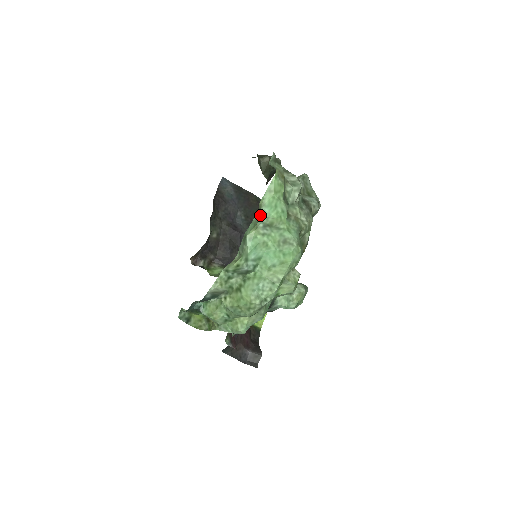
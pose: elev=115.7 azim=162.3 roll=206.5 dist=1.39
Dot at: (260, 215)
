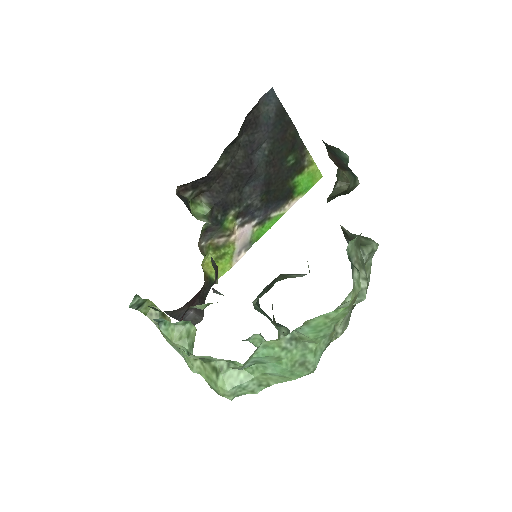
Dot at: occluded
